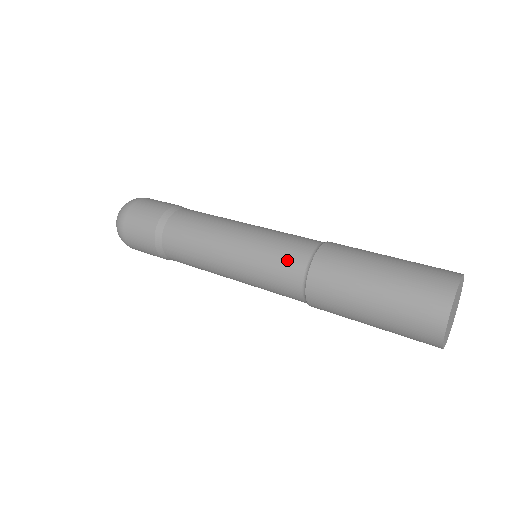
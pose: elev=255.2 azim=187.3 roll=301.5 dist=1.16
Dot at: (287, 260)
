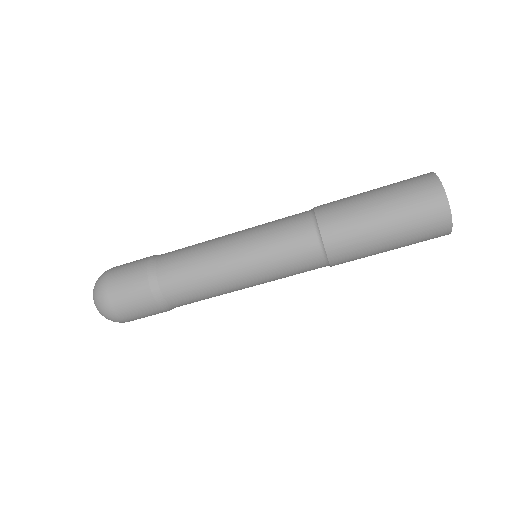
Dot at: (294, 230)
